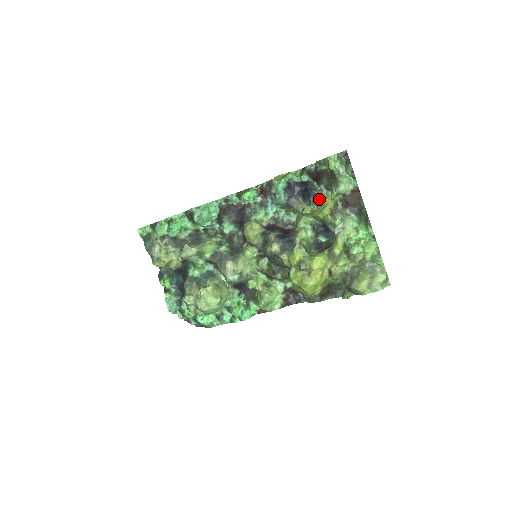
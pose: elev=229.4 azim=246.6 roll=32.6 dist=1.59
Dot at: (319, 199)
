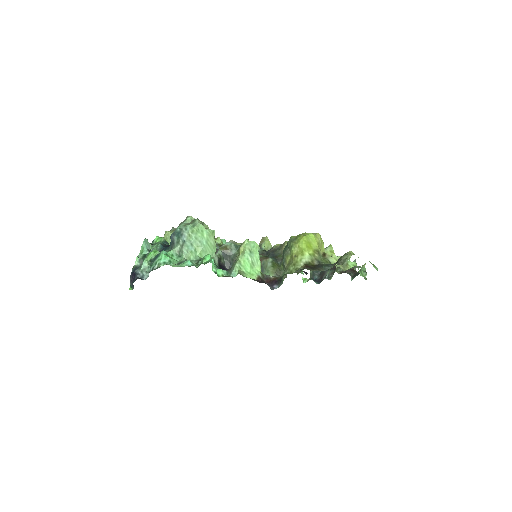
Dot at: occluded
